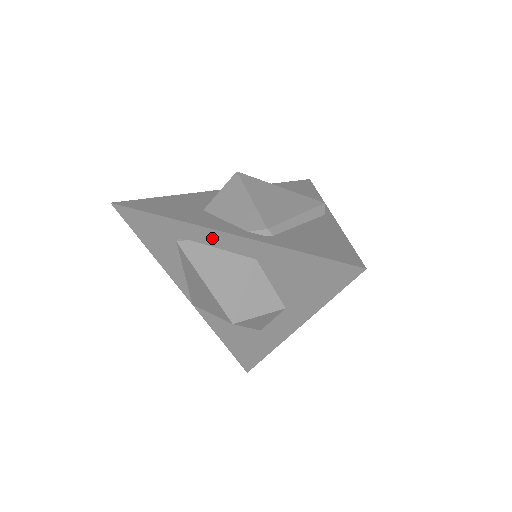
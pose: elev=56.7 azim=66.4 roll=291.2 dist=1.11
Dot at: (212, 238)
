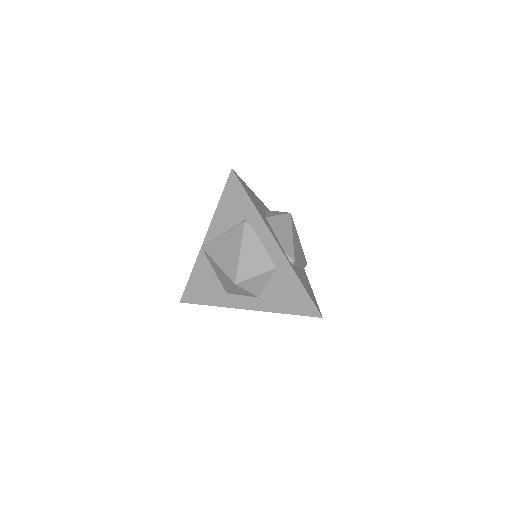
Dot at: (267, 239)
